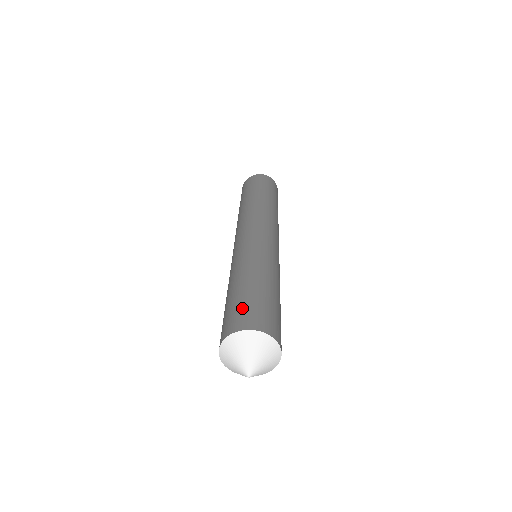
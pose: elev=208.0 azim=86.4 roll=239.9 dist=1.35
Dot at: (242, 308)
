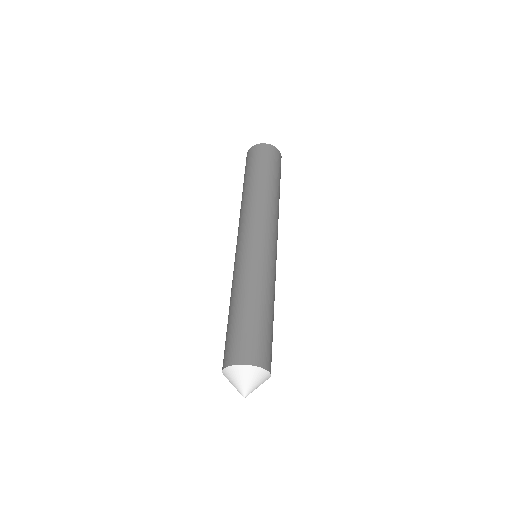
Dot at: (247, 339)
